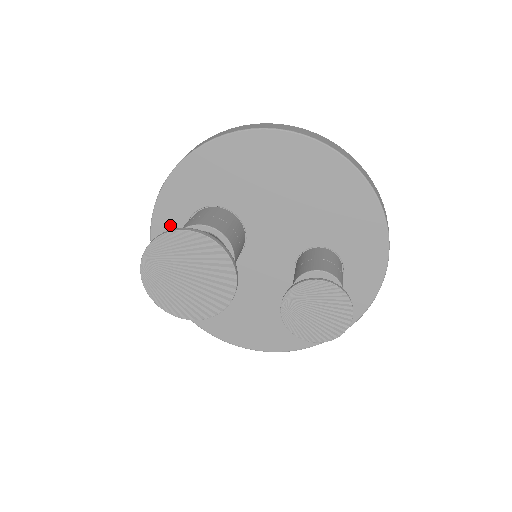
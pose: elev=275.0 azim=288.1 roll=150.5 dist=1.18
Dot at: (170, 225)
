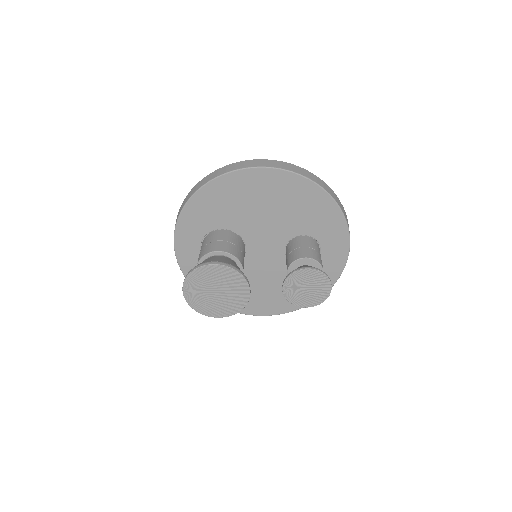
Dot at: (189, 251)
